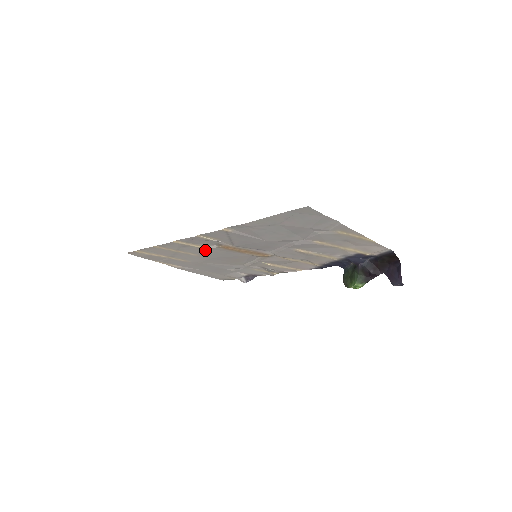
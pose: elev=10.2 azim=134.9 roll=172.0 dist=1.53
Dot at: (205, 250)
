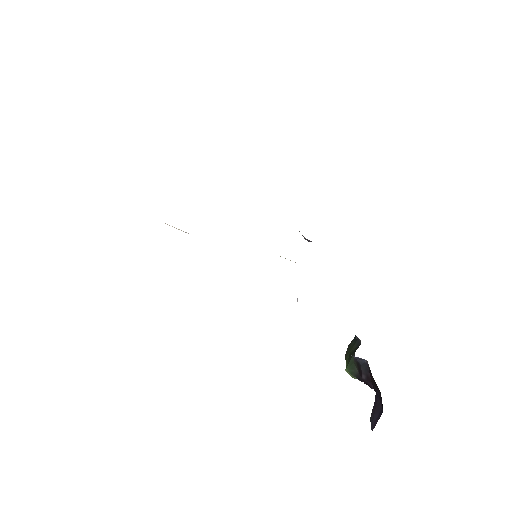
Dot at: occluded
